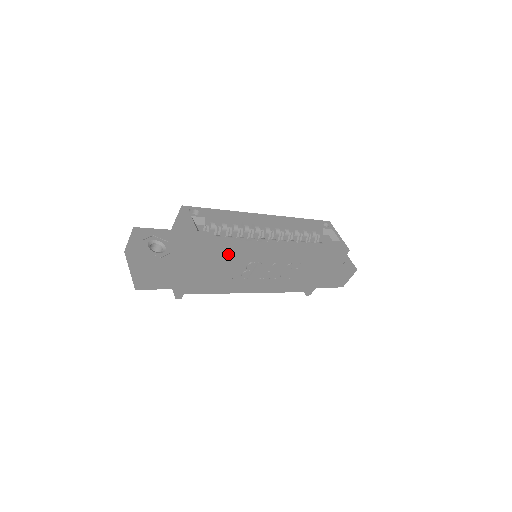
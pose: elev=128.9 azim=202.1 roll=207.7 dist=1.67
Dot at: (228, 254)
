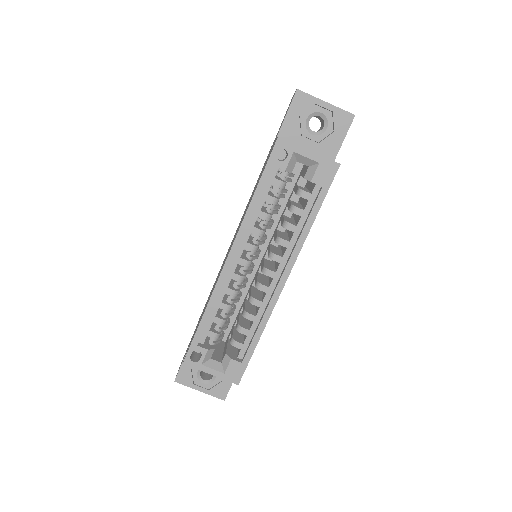
Dot at: occluded
